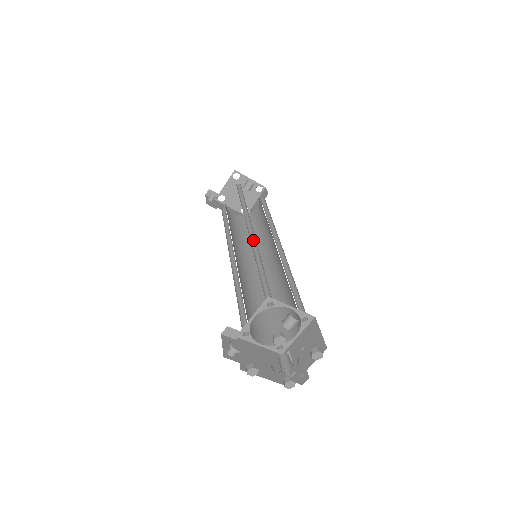
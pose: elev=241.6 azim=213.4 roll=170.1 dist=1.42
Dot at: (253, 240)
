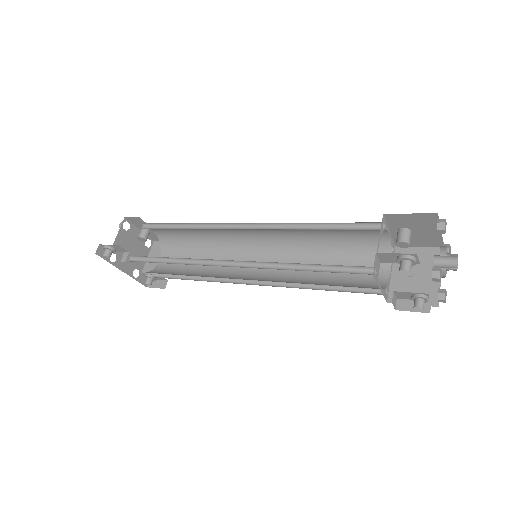
Dot at: occluded
